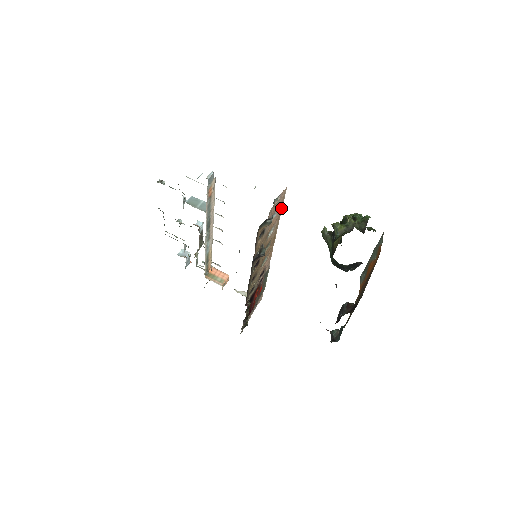
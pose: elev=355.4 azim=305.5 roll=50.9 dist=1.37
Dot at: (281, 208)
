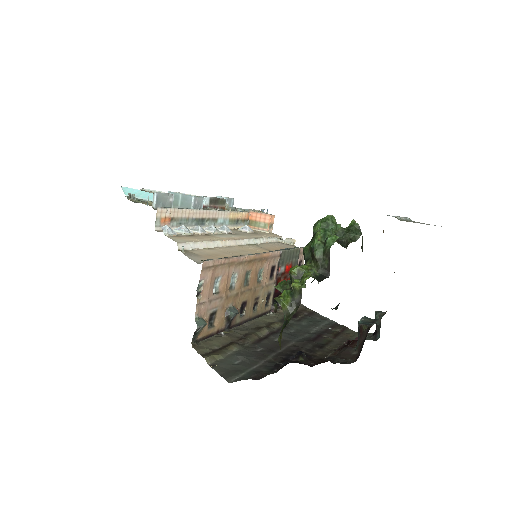
Dot at: (224, 261)
